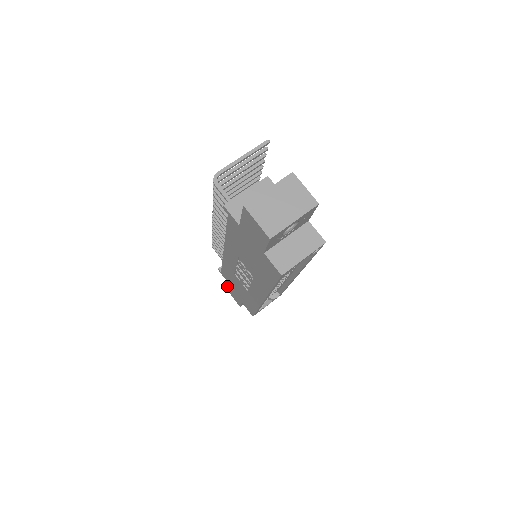
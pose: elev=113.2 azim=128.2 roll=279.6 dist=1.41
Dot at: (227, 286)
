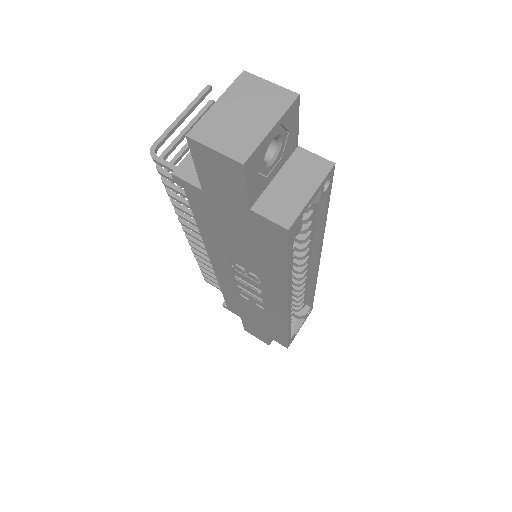
Dot at: (243, 324)
